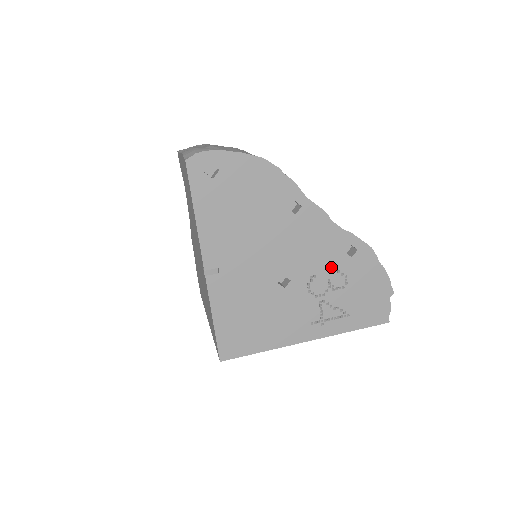
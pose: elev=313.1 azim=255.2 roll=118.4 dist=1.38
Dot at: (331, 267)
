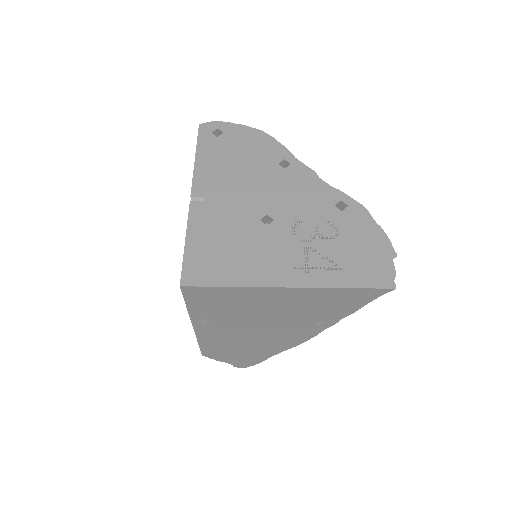
Dot at: (319, 216)
